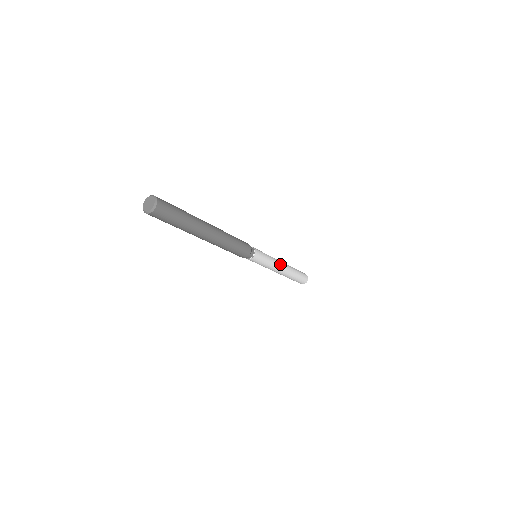
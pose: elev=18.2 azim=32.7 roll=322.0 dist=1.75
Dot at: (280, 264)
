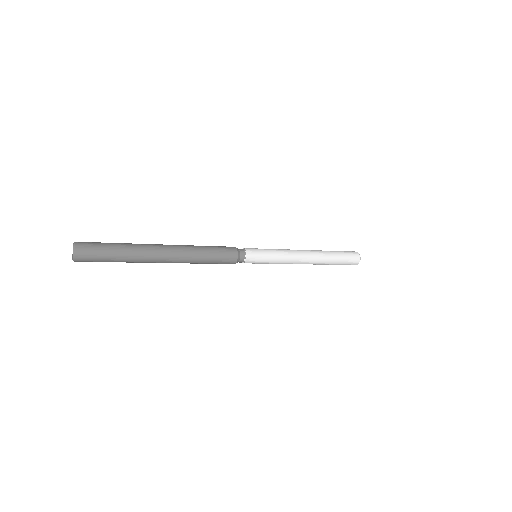
Dot at: (297, 253)
